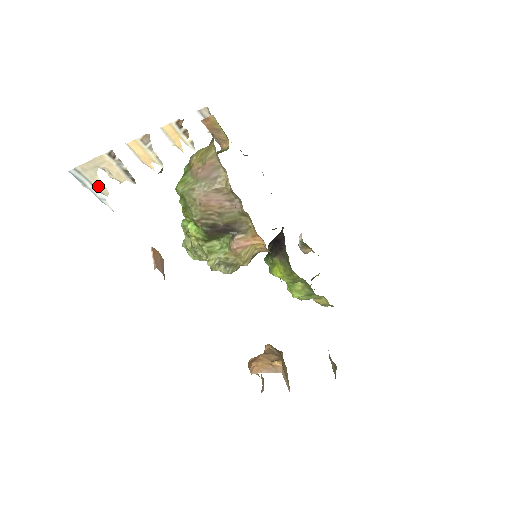
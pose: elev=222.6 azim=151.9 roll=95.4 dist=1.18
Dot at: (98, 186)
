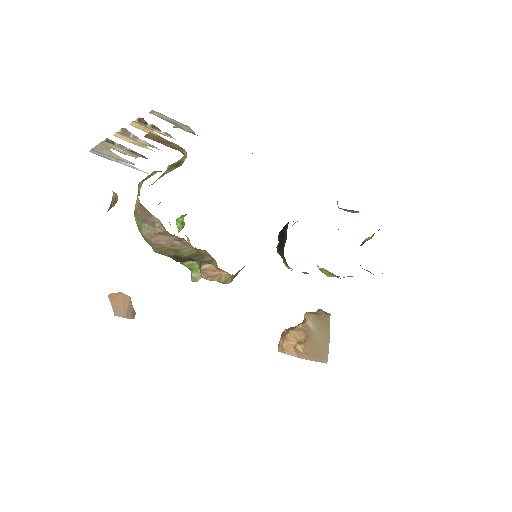
Dot at: (121, 159)
